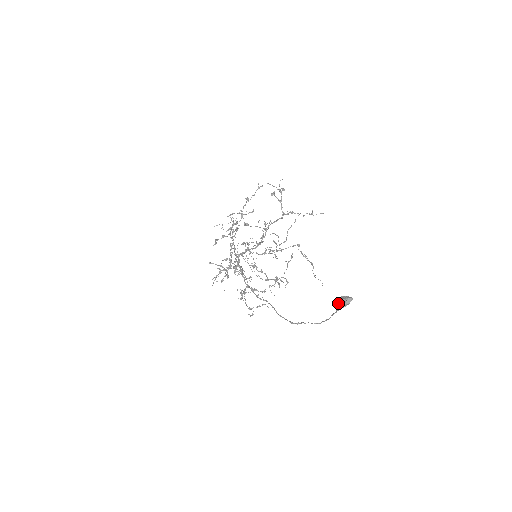
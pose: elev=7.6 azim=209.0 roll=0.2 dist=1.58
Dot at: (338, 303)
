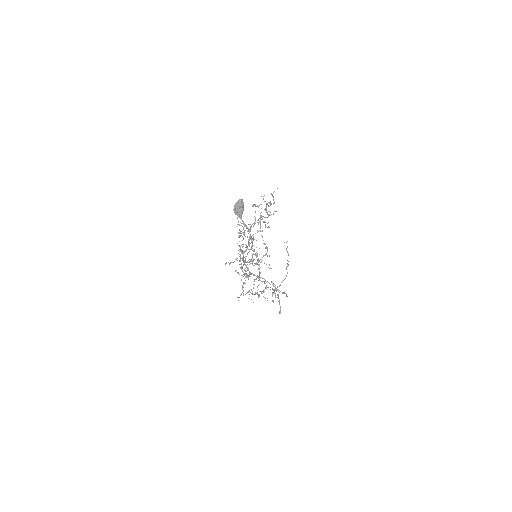
Dot at: (234, 210)
